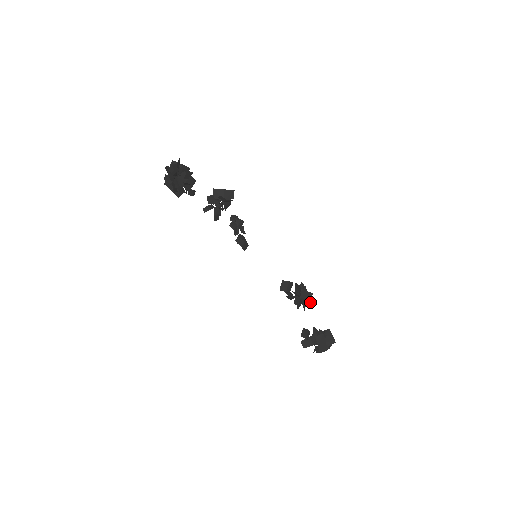
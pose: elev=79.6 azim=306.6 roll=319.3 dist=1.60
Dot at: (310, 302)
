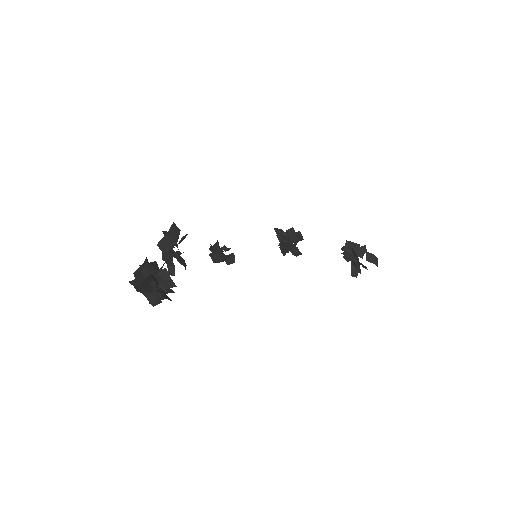
Dot at: occluded
